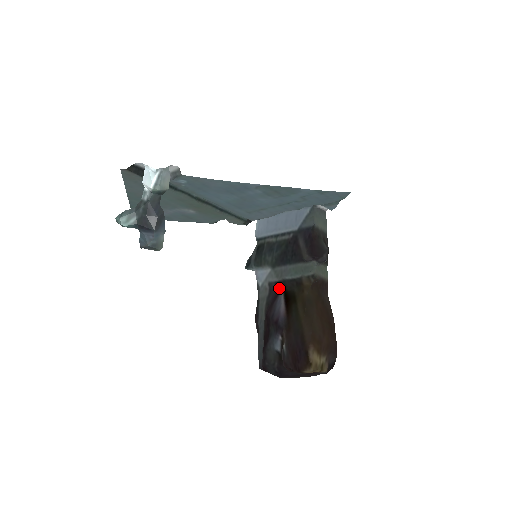
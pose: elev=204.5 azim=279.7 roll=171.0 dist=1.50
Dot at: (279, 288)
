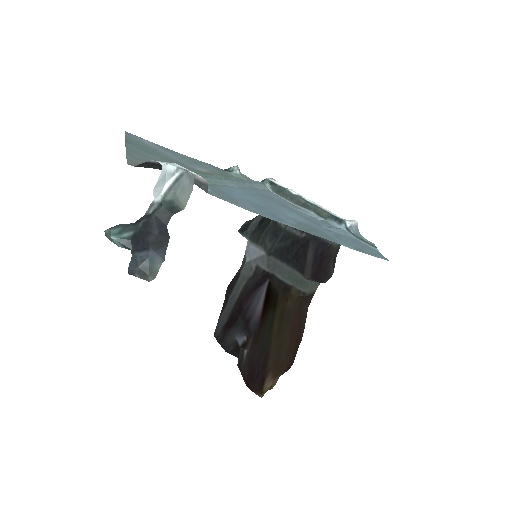
Dot at: (265, 277)
